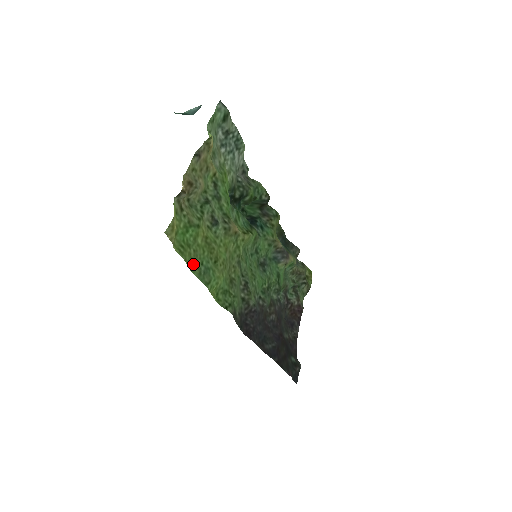
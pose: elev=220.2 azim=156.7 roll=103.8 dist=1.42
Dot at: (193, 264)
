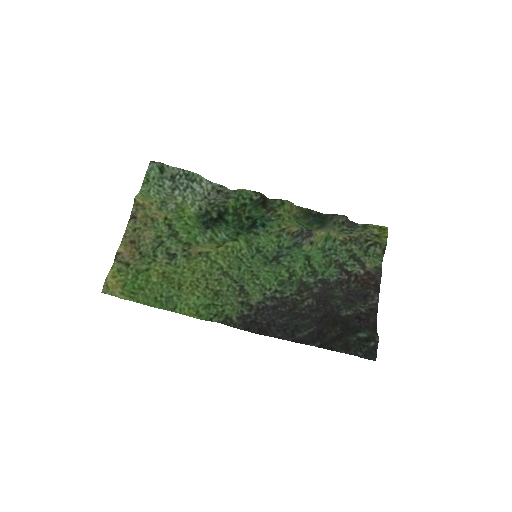
Dot at: (152, 300)
